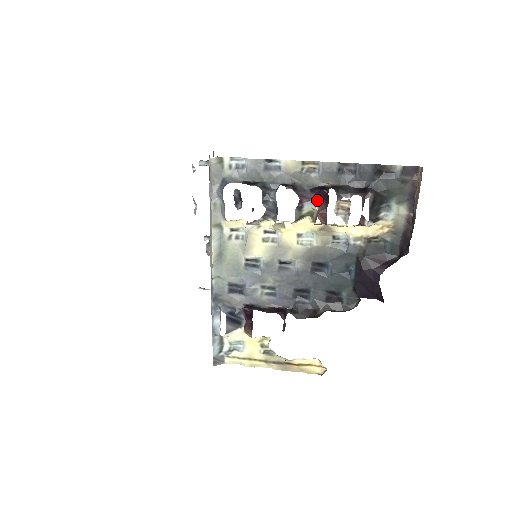
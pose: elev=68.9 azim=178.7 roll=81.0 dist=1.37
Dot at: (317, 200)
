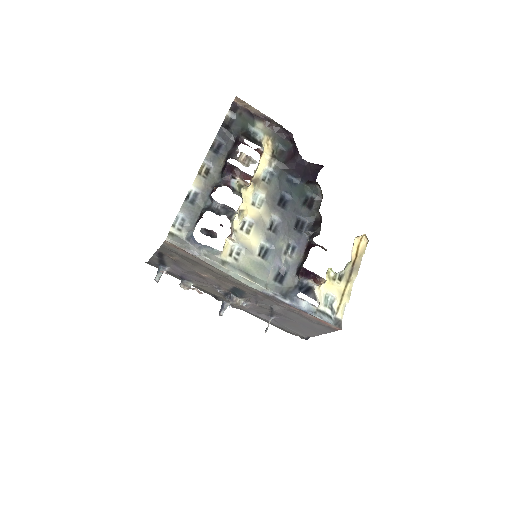
Dot at: (232, 176)
